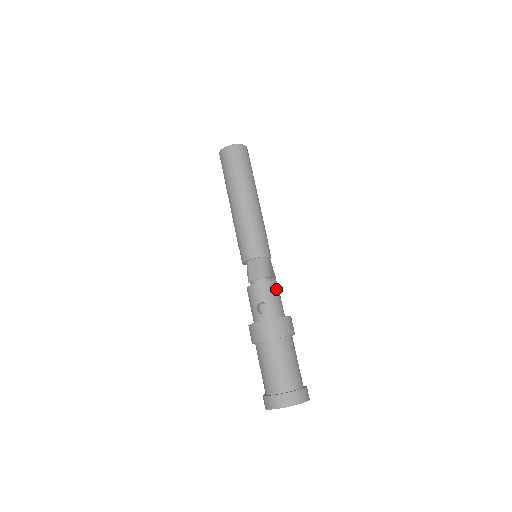
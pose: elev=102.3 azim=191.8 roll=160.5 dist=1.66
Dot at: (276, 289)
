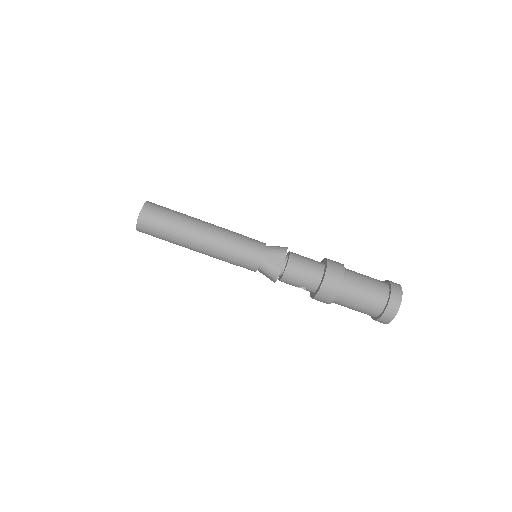
Dot at: (294, 271)
